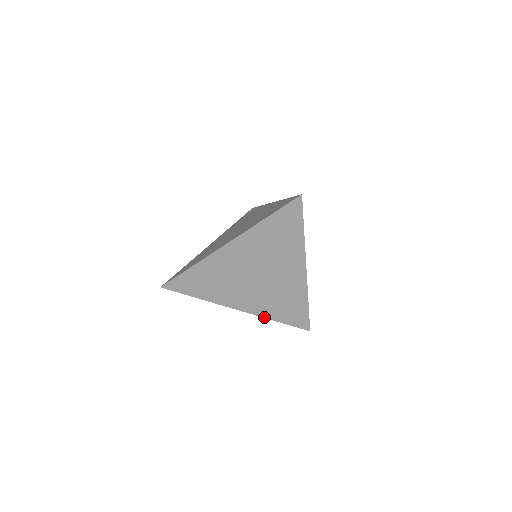
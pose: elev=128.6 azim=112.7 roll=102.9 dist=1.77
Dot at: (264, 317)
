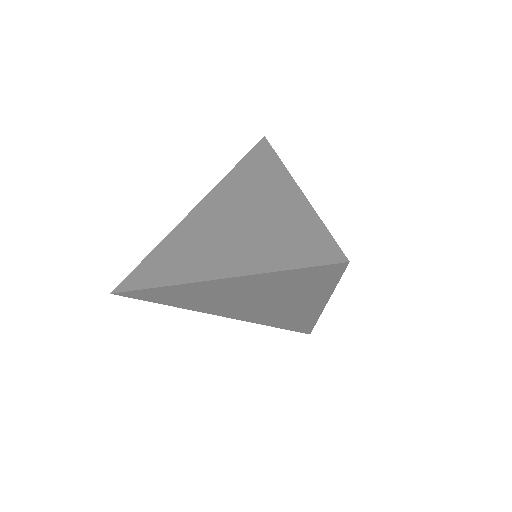
Dot at: (254, 322)
